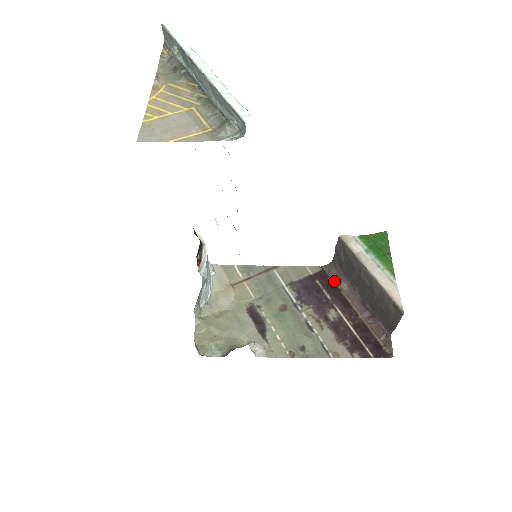
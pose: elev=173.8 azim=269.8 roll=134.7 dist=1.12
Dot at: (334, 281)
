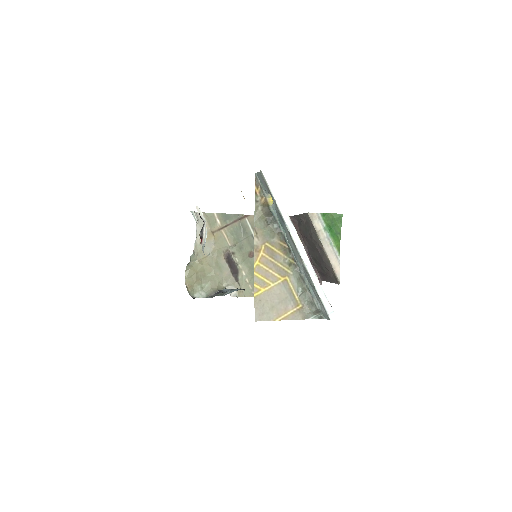
Dot at: occluded
